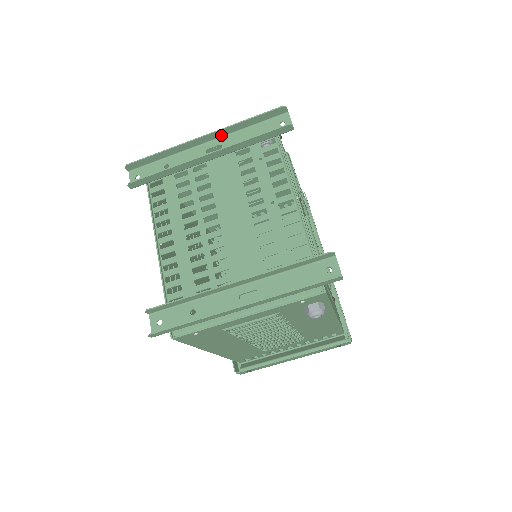
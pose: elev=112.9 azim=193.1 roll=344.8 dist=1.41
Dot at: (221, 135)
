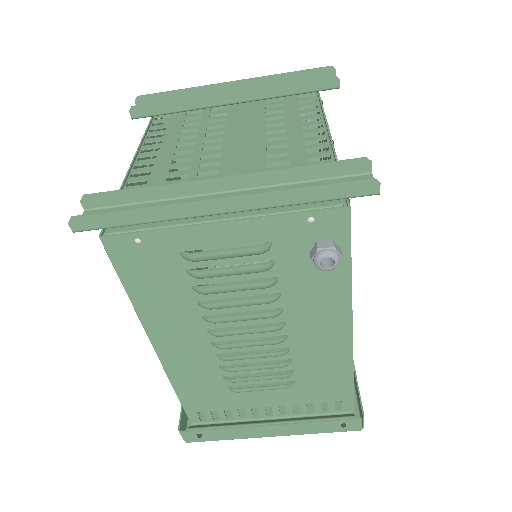
Dot at: occluded
